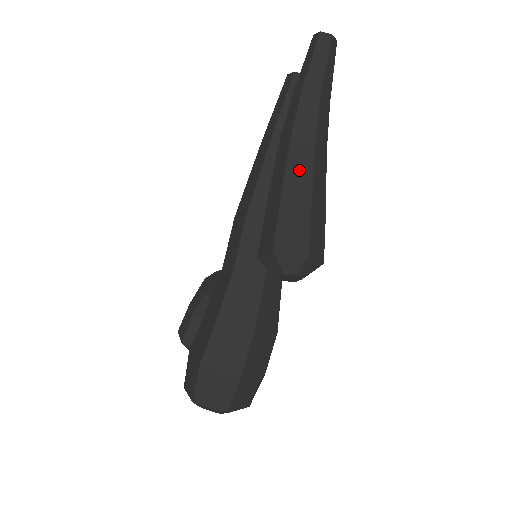
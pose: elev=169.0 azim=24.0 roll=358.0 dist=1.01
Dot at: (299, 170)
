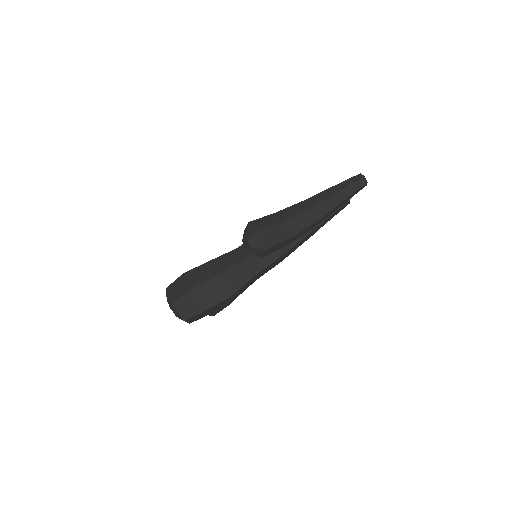
Dot at: (295, 210)
